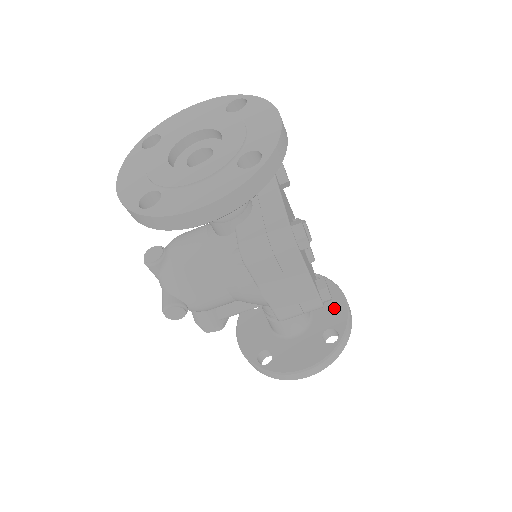
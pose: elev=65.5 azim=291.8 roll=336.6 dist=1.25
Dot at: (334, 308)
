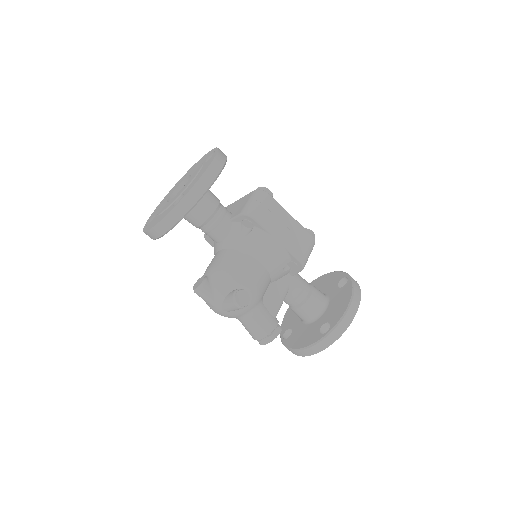
Dot at: (329, 279)
